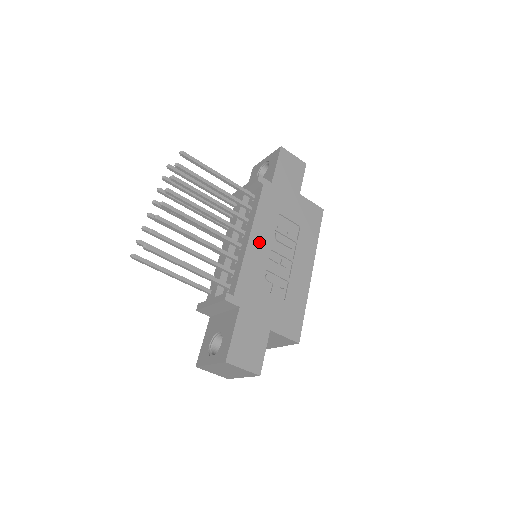
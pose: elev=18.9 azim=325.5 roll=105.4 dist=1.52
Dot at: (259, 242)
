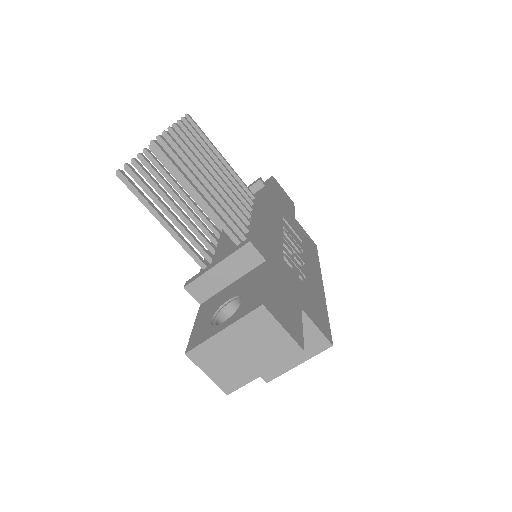
Dot at: (271, 222)
